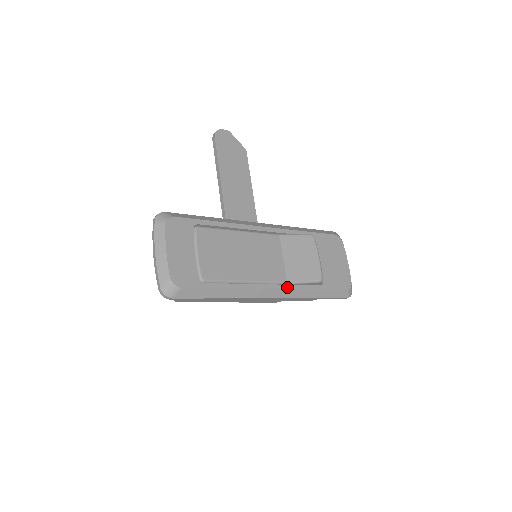
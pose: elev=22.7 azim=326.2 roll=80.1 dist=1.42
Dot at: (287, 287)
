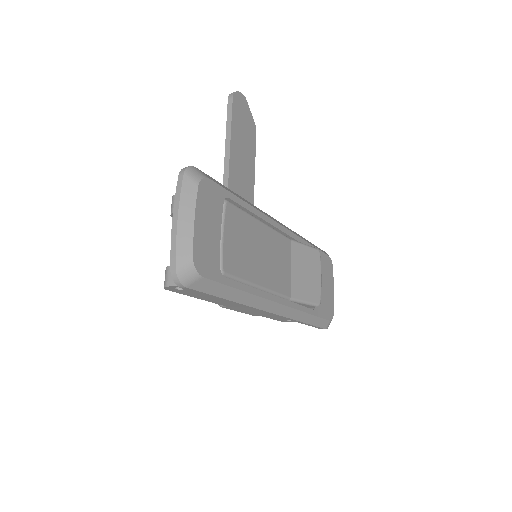
Dot at: (290, 304)
